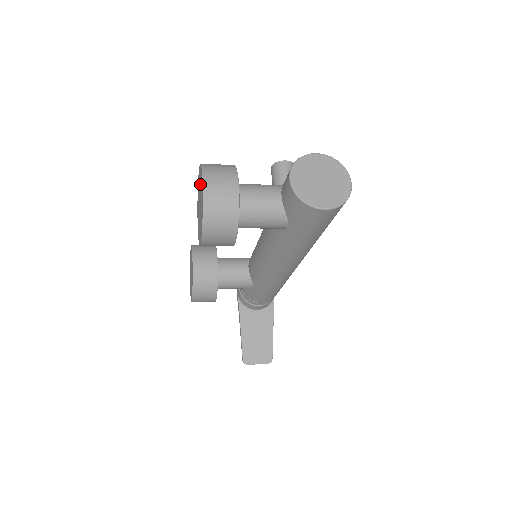
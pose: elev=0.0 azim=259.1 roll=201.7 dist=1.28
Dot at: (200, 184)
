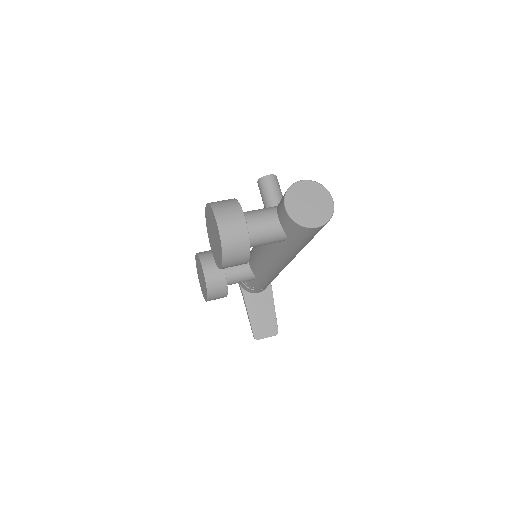
Dot at: (212, 220)
